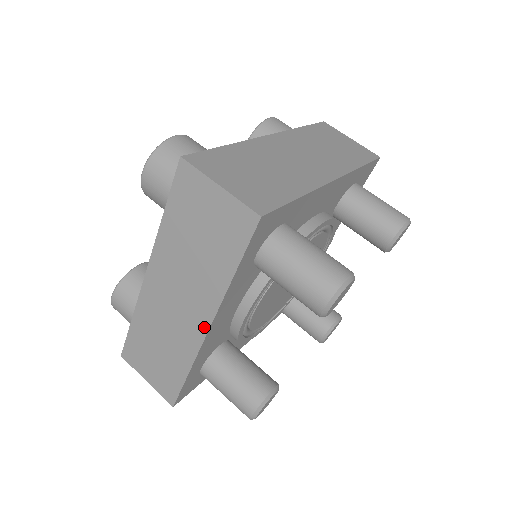
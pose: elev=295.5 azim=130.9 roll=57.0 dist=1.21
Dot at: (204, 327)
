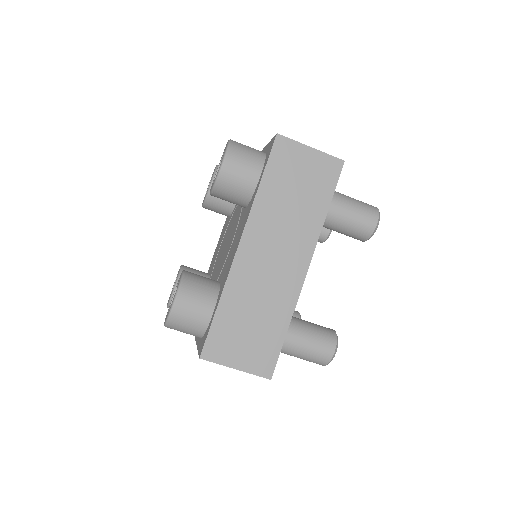
Dot at: occluded
